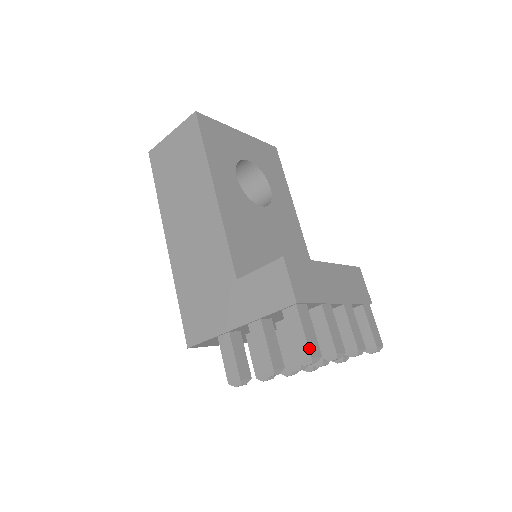
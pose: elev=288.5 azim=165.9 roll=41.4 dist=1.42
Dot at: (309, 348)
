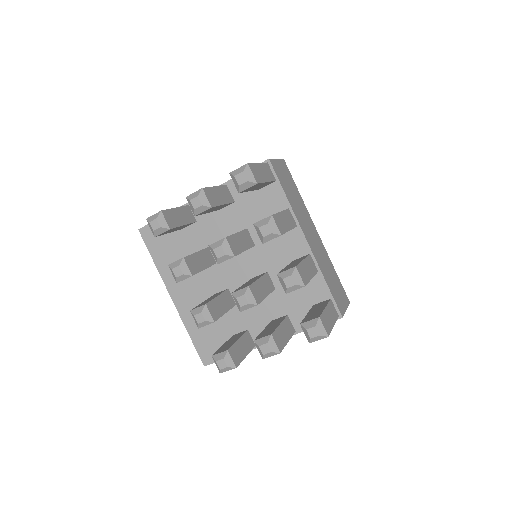
Dot at: (252, 164)
